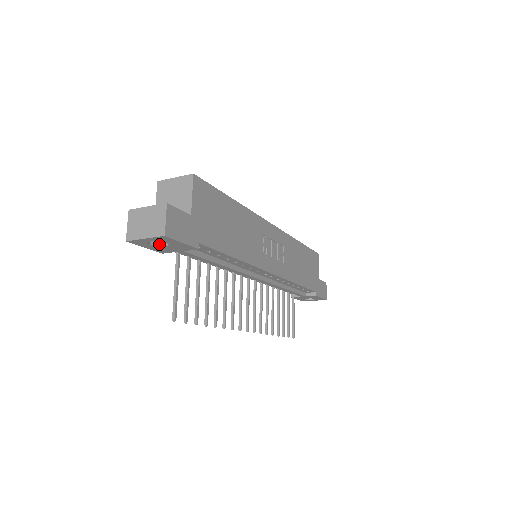
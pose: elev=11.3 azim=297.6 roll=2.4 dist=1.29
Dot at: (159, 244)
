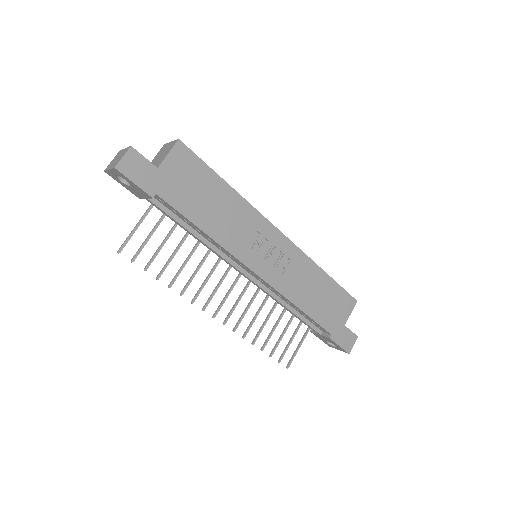
Dot at: (128, 184)
